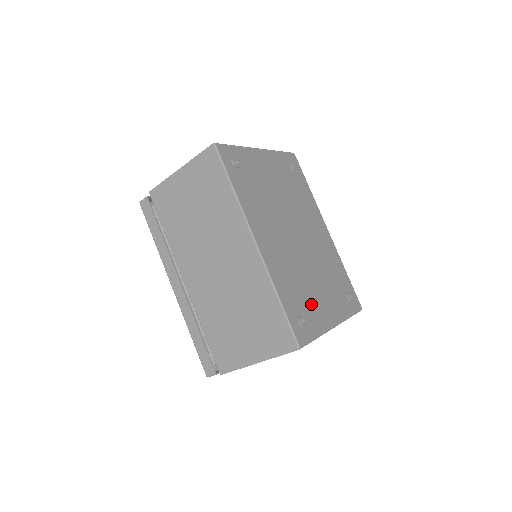
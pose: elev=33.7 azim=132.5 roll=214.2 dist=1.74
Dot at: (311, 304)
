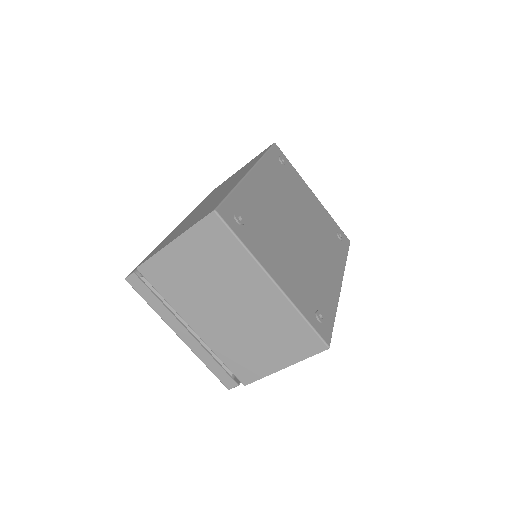
Dot at: (263, 239)
